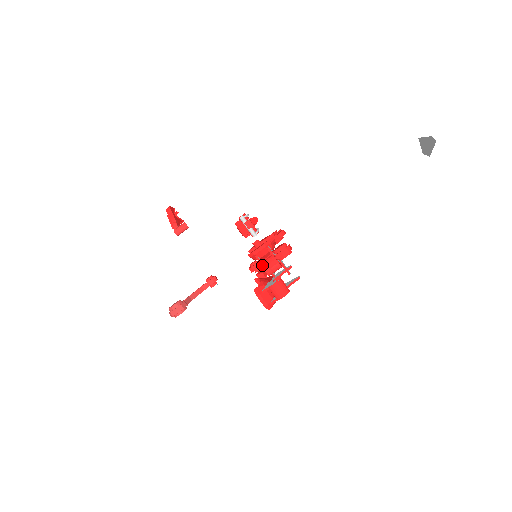
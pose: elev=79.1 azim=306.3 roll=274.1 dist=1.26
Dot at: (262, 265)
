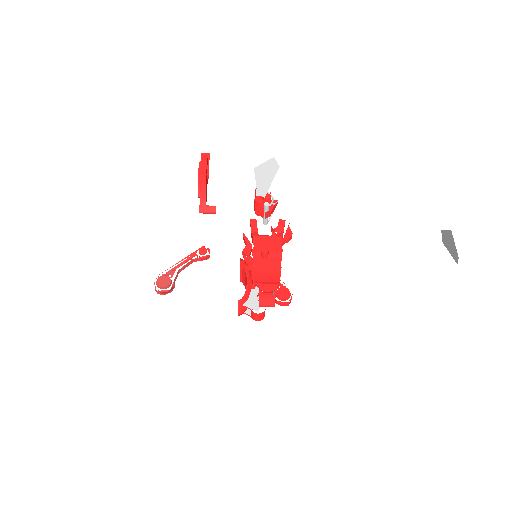
Dot at: (260, 301)
